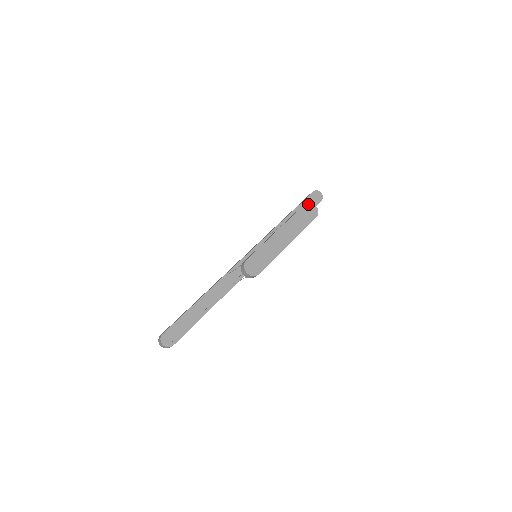
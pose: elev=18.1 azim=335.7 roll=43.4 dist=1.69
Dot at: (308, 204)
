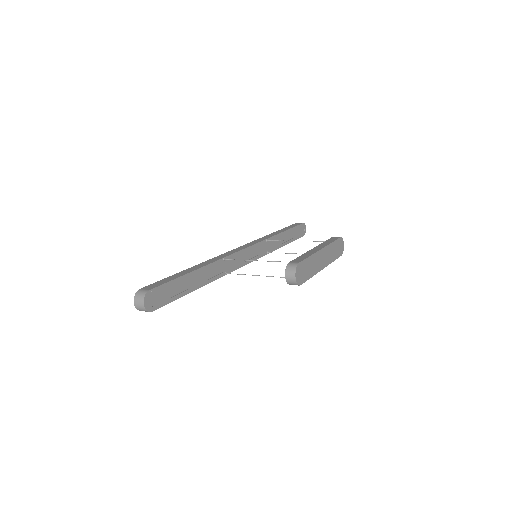
Dot at: (341, 239)
